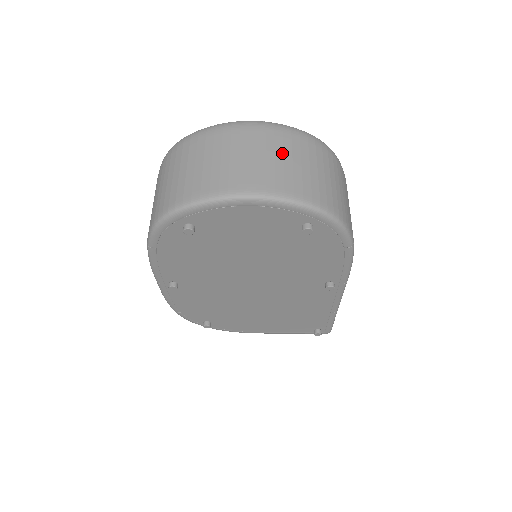
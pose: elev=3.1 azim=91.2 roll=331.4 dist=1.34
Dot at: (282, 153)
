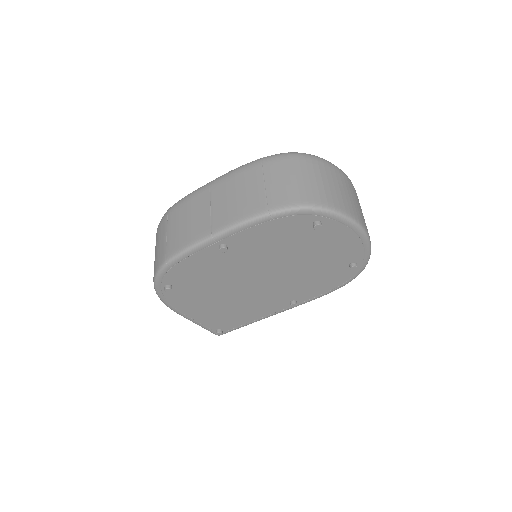
Dot at: occluded
